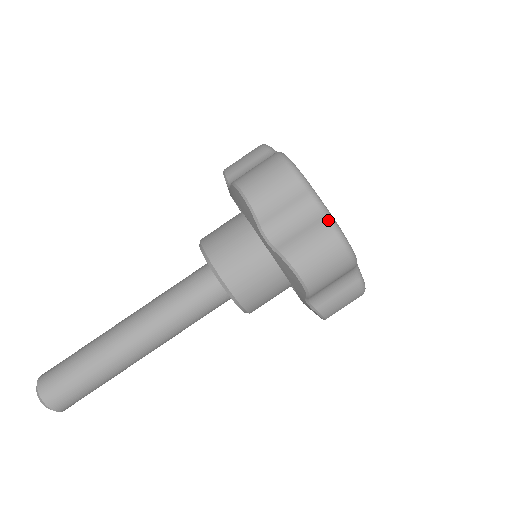
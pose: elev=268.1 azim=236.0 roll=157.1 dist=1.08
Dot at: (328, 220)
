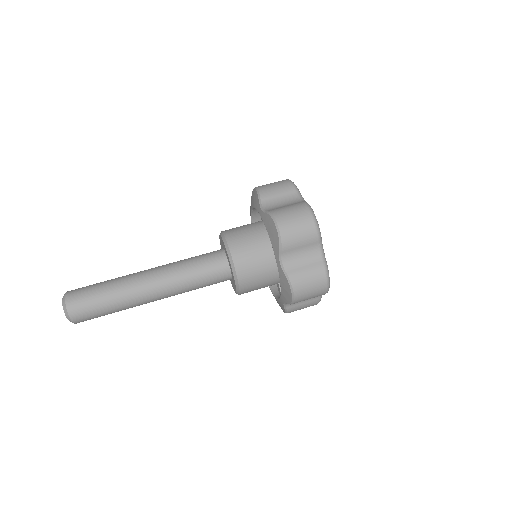
Dot at: (324, 265)
